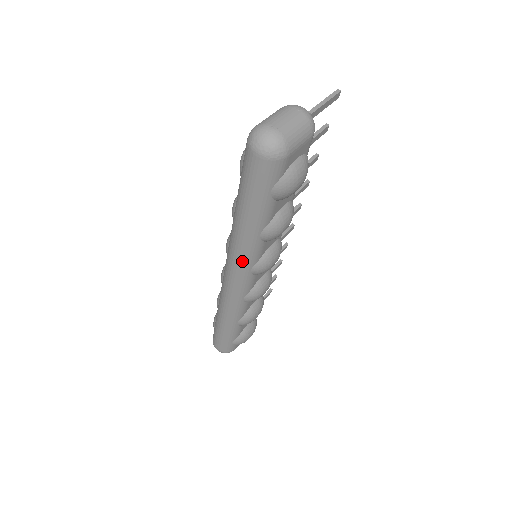
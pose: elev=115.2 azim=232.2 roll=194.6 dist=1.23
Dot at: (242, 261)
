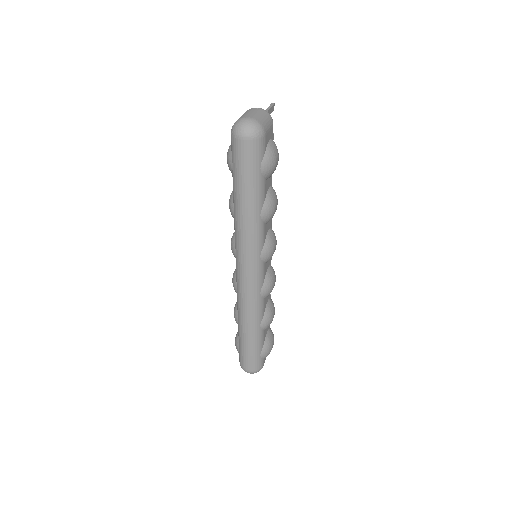
Dot at: (252, 248)
